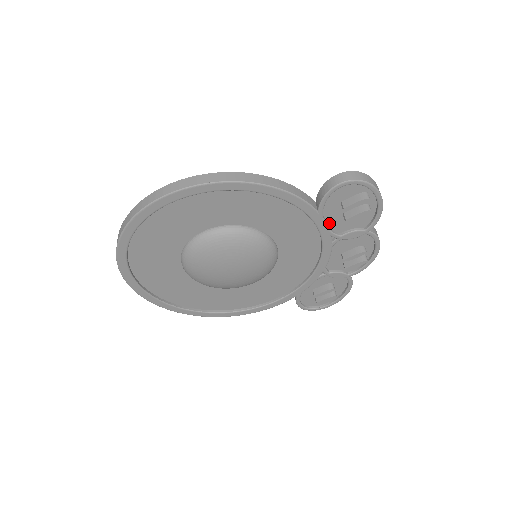
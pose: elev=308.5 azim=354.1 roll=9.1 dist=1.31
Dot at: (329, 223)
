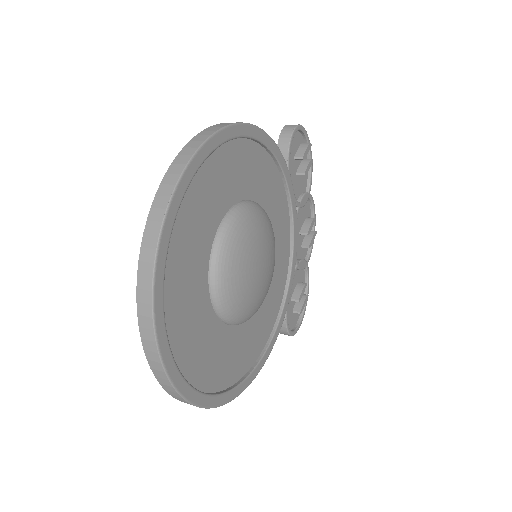
Dot at: occluded
